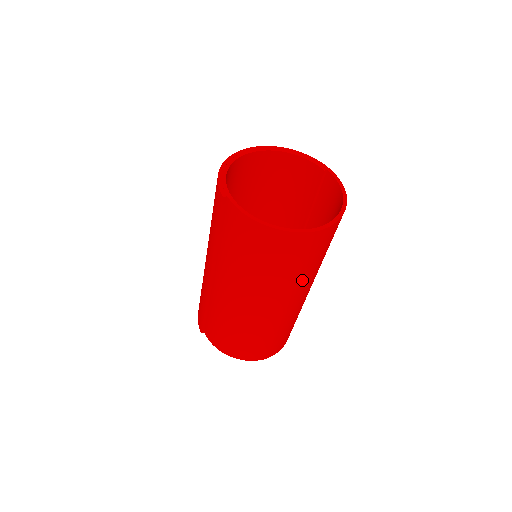
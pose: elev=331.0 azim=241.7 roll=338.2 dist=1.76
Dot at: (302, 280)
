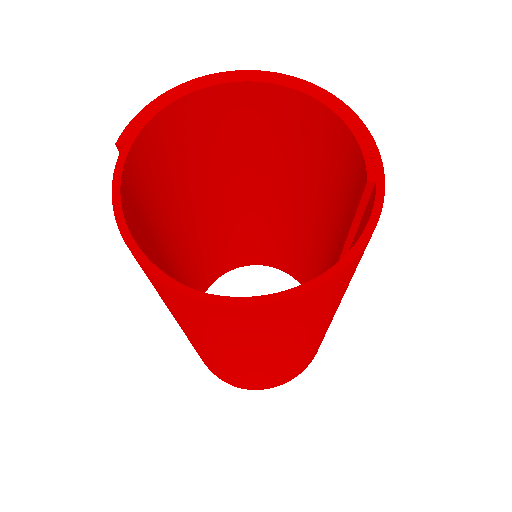
Dot at: (230, 346)
